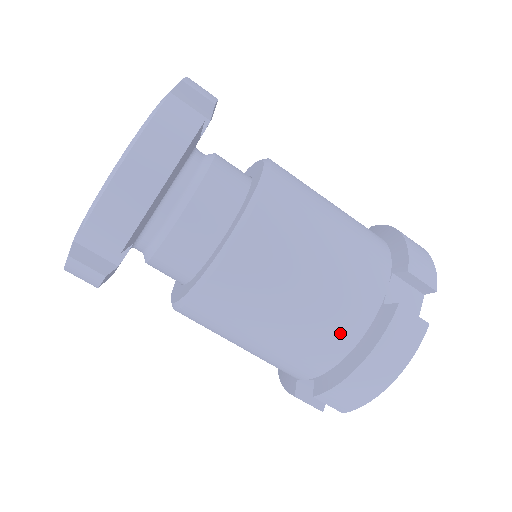
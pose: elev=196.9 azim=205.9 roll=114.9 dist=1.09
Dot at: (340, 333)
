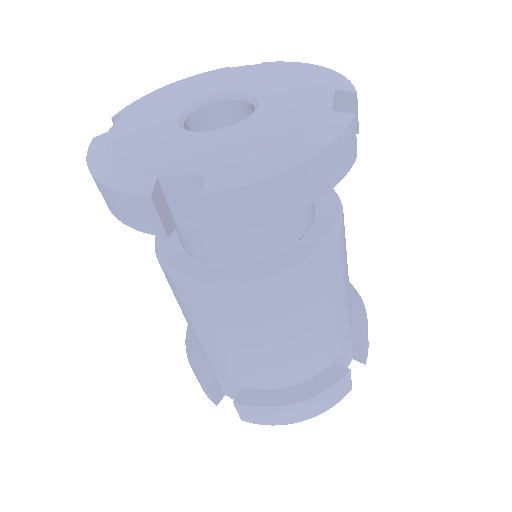
Dot at: (298, 371)
